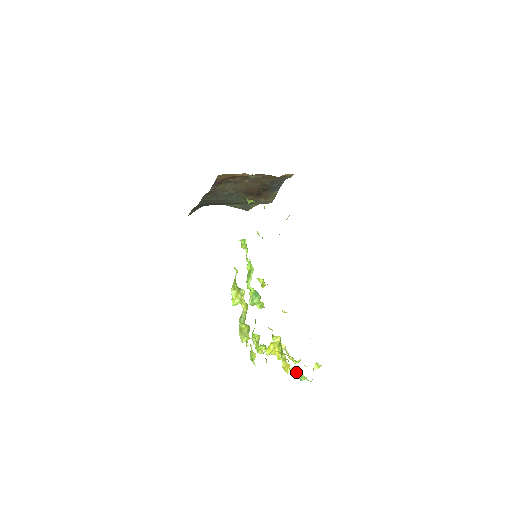
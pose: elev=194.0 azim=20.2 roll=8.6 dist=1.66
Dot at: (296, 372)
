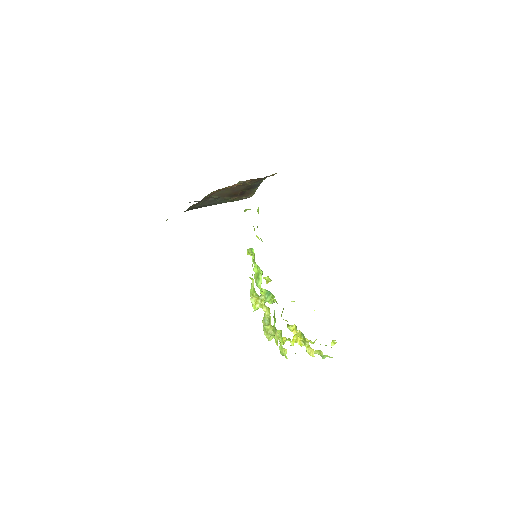
Dot at: (319, 353)
